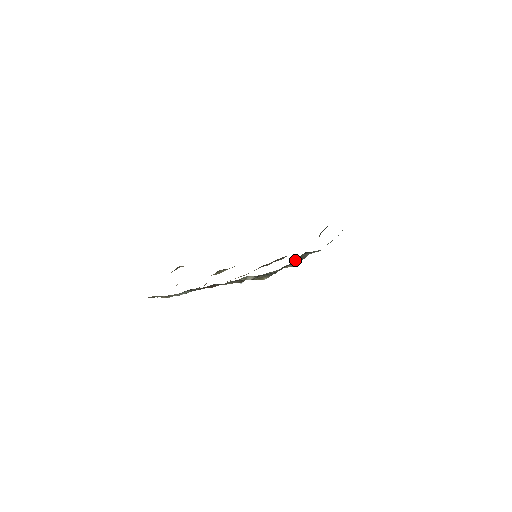
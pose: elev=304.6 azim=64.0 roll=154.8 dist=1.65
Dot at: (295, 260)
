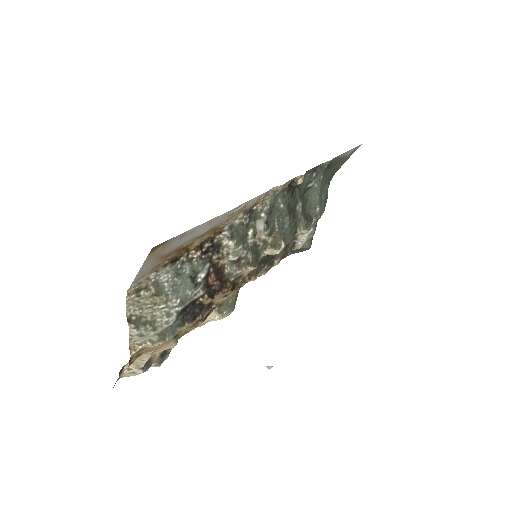
Dot at: (299, 197)
